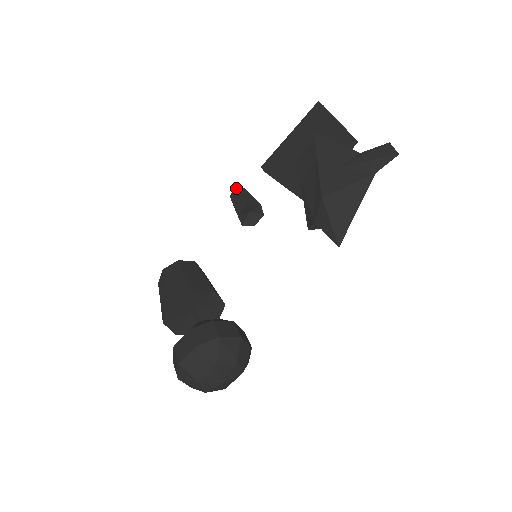
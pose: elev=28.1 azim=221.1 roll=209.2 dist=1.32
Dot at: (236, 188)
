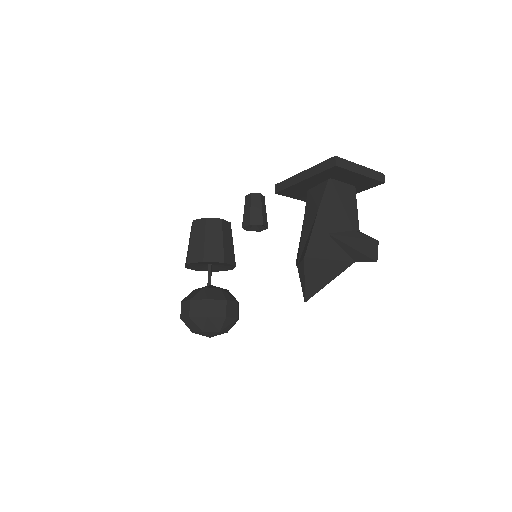
Dot at: (251, 193)
